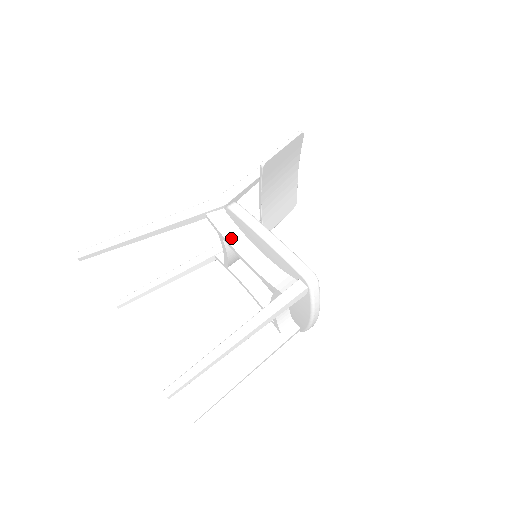
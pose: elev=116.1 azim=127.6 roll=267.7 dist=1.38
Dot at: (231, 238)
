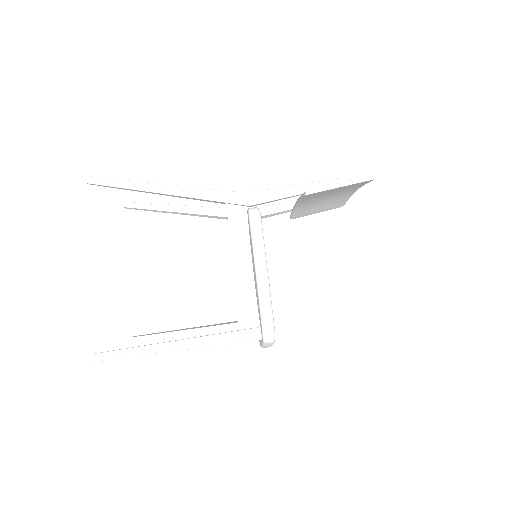
Dot at: (236, 239)
